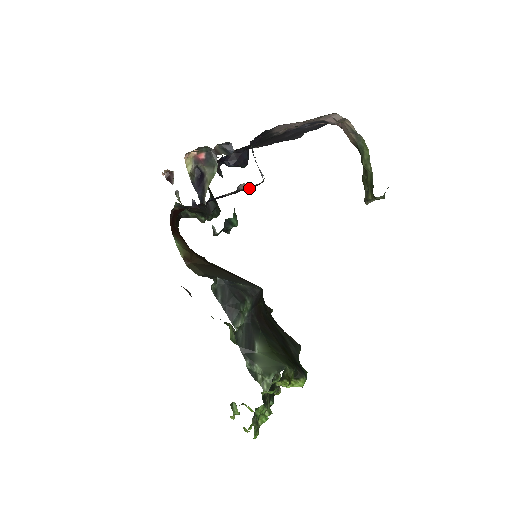
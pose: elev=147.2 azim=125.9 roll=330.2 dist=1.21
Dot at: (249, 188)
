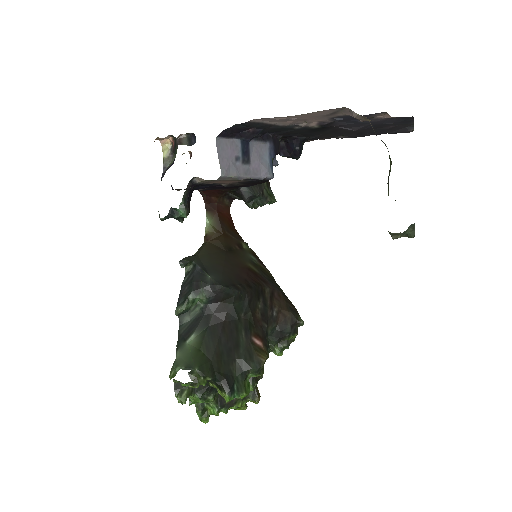
Dot at: (256, 183)
